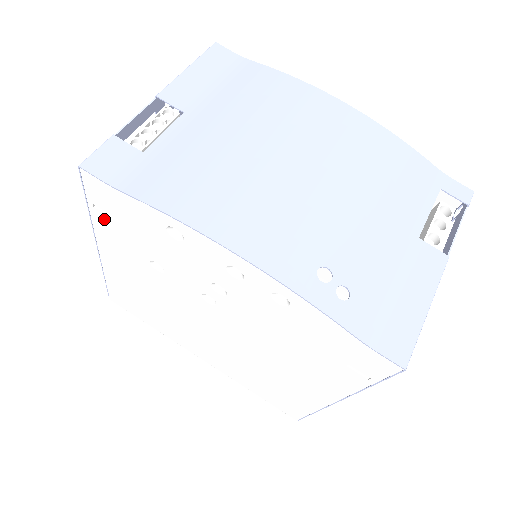
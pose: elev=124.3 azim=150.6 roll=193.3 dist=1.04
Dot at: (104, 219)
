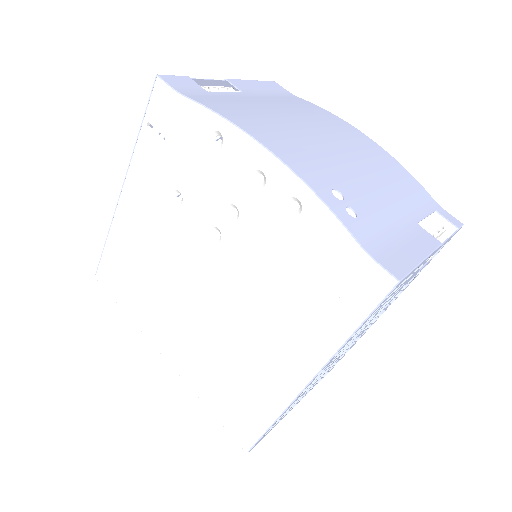
Dot at: (150, 141)
